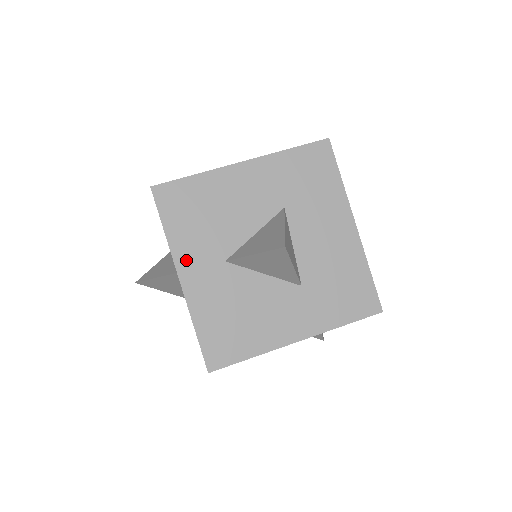
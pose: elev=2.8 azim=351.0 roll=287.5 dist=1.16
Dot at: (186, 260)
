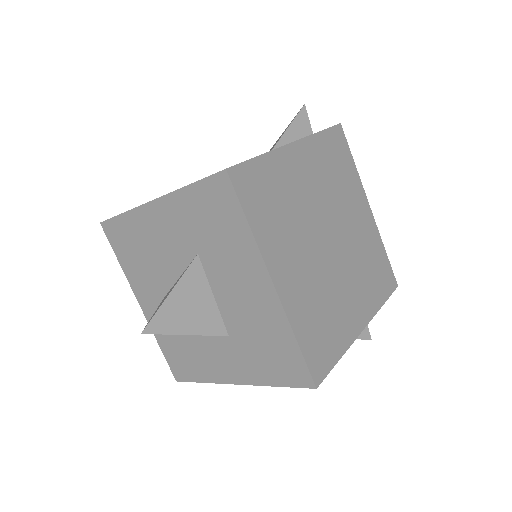
Dot at: (139, 290)
